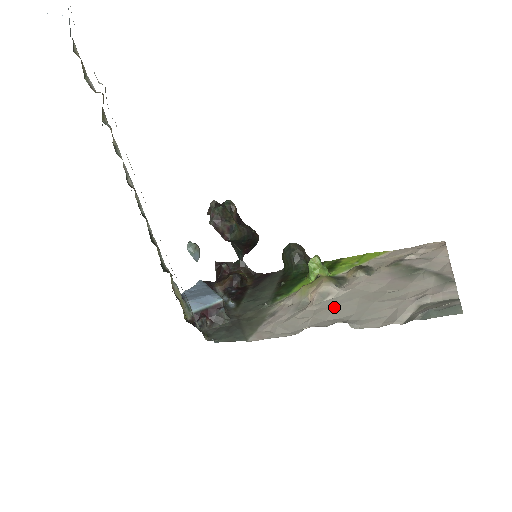
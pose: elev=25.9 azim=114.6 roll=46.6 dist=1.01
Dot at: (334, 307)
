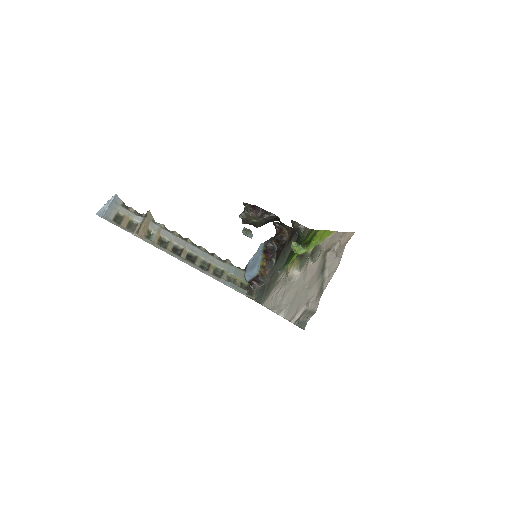
Dot at: (288, 292)
